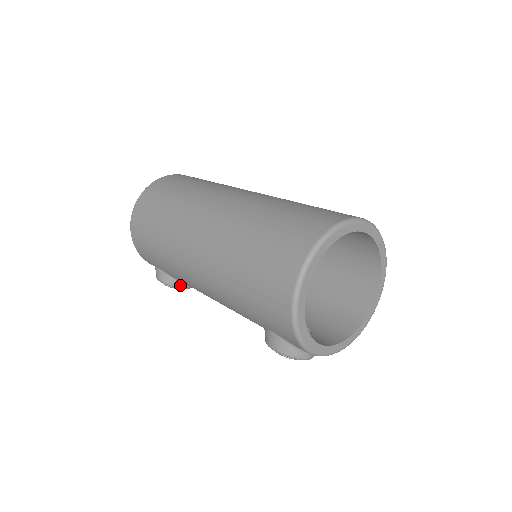
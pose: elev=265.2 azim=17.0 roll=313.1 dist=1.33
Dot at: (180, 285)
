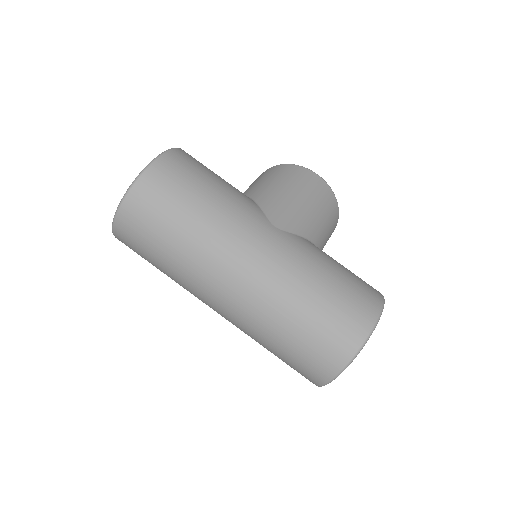
Dot at: occluded
